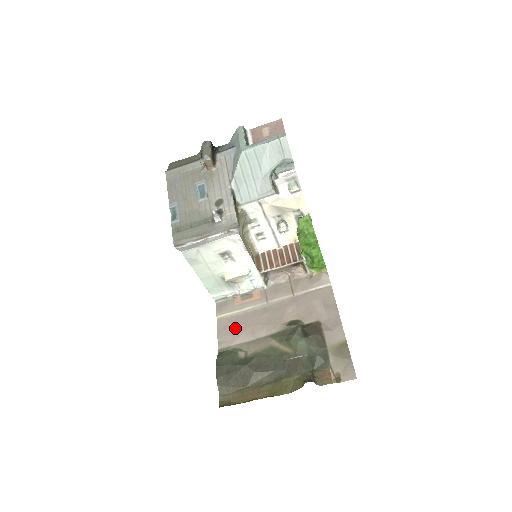
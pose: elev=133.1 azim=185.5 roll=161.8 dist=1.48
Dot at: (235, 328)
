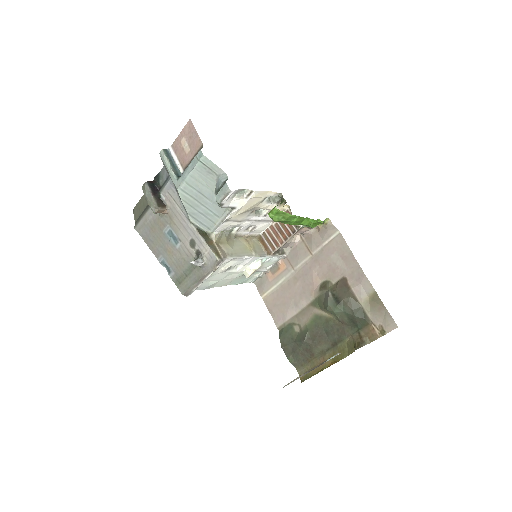
Dot at: (280, 305)
